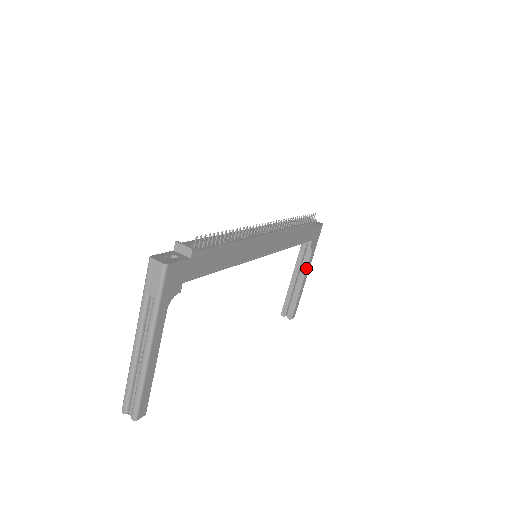
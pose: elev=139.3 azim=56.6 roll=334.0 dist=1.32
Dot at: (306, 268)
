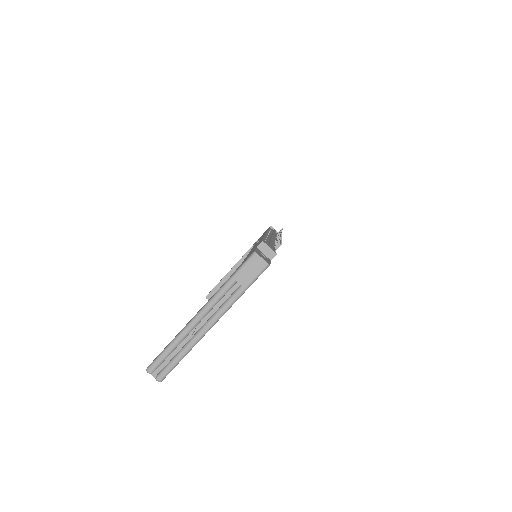
Dot at: occluded
